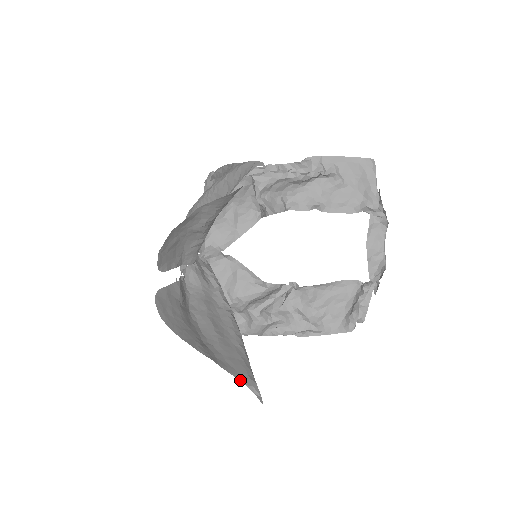
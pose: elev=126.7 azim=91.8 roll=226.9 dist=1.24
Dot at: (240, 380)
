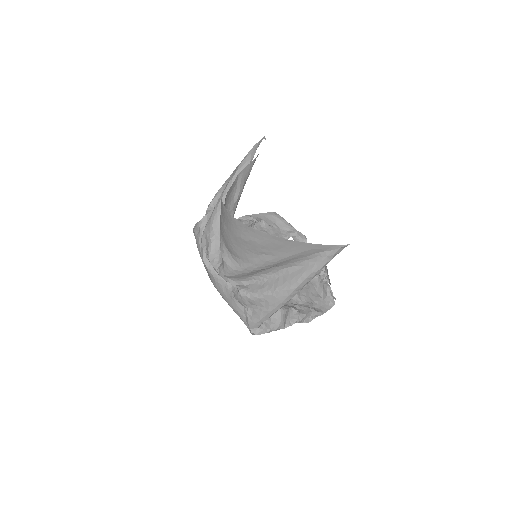
Dot at: (325, 248)
